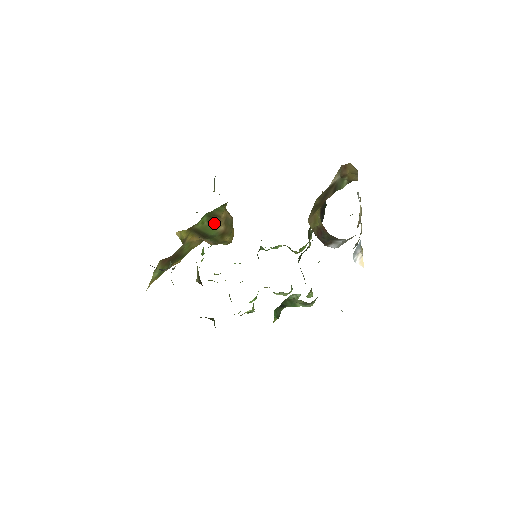
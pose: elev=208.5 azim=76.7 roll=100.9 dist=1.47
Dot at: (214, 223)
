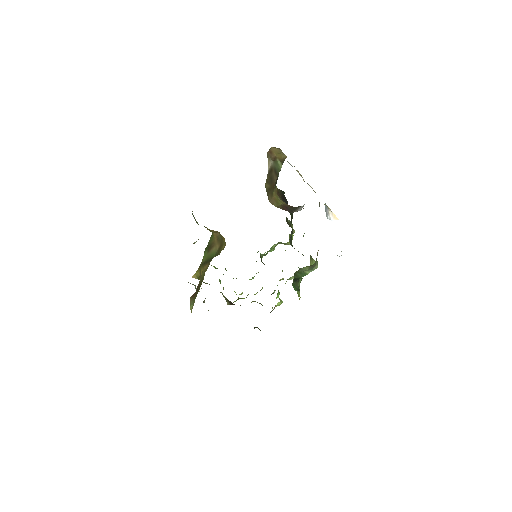
Dot at: (212, 249)
